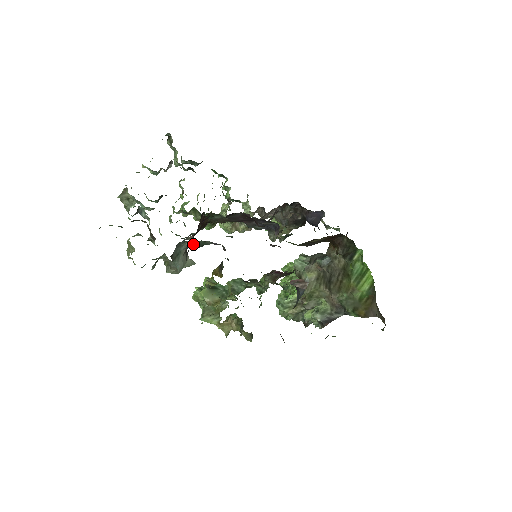
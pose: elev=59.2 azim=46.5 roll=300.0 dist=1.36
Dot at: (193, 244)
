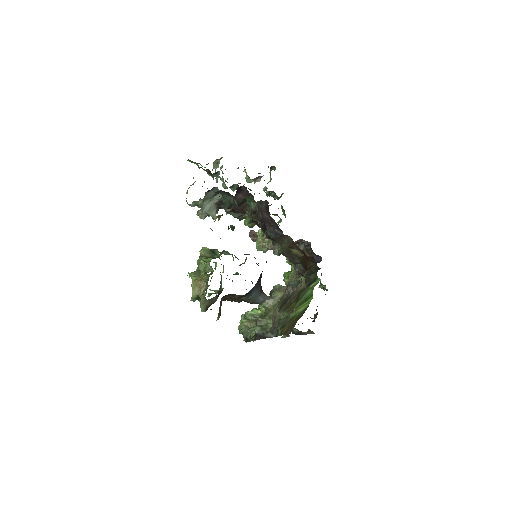
Dot at: (223, 195)
